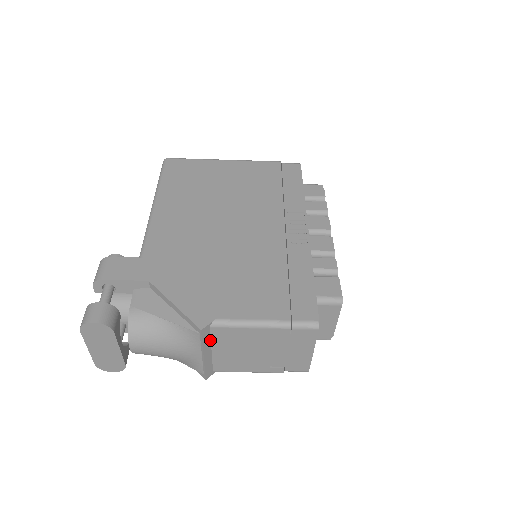
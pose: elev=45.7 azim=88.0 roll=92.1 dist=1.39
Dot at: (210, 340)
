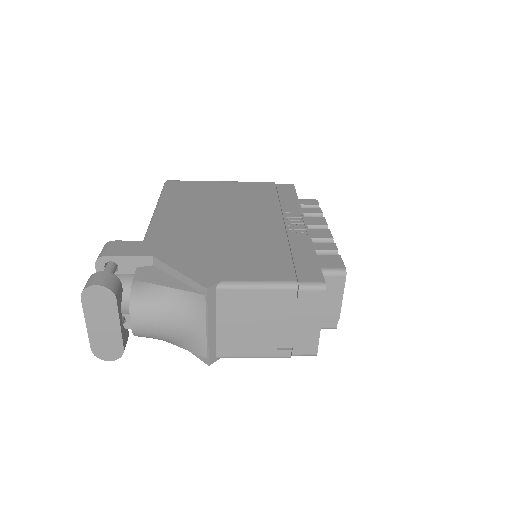
Dot at: (215, 308)
